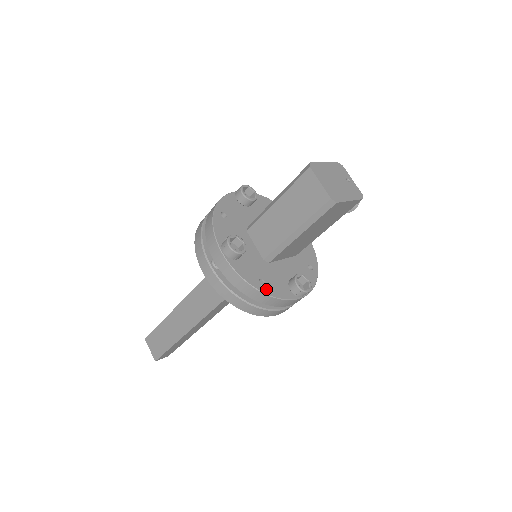
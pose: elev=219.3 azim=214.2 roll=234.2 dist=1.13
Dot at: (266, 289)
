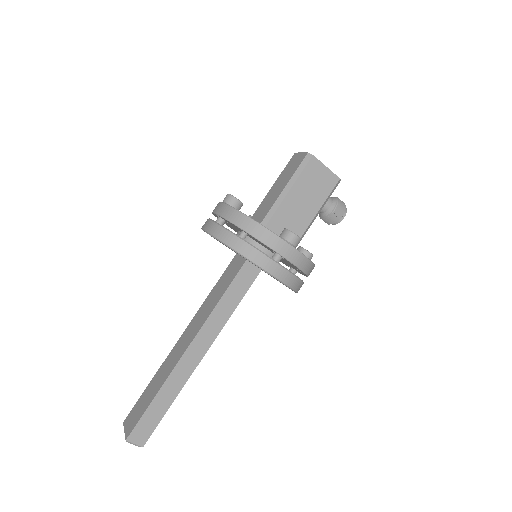
Dot at: (256, 221)
